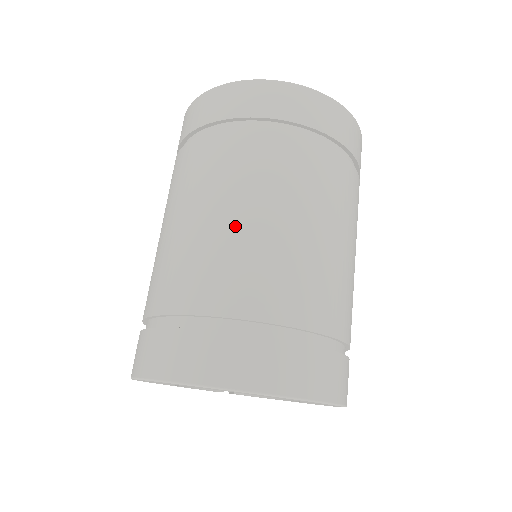
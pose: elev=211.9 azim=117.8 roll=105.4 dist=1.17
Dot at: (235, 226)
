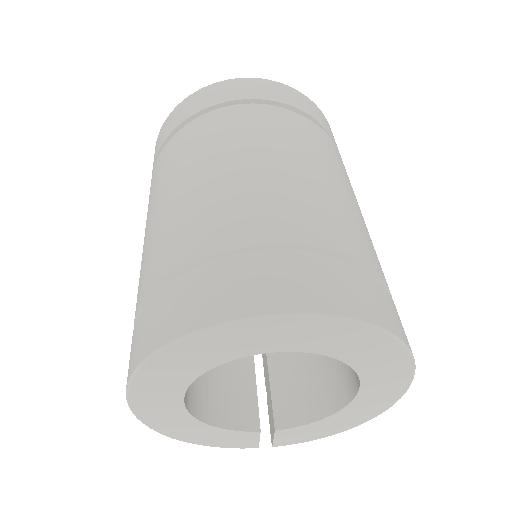
Dot at: (212, 179)
